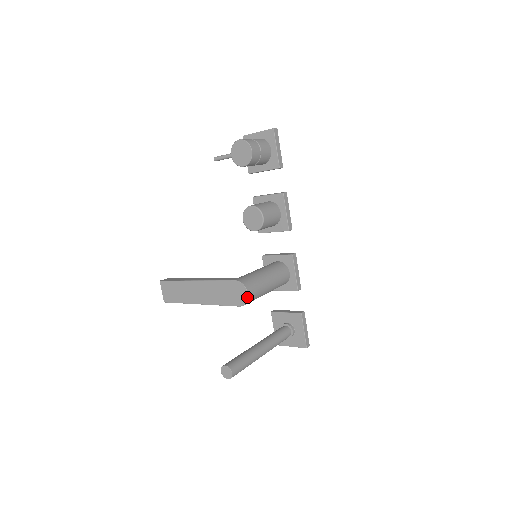
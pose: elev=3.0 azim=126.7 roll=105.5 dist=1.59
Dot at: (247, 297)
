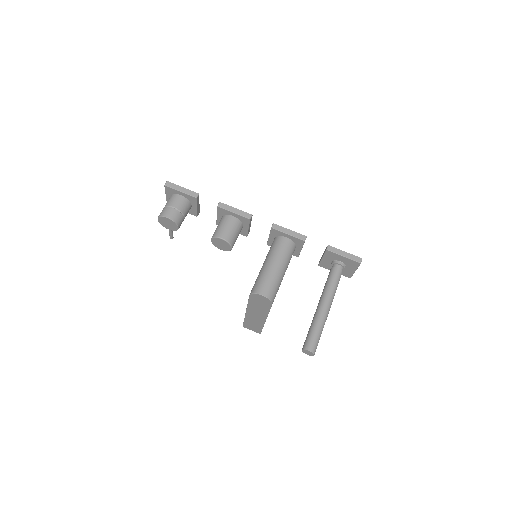
Dot at: (265, 297)
